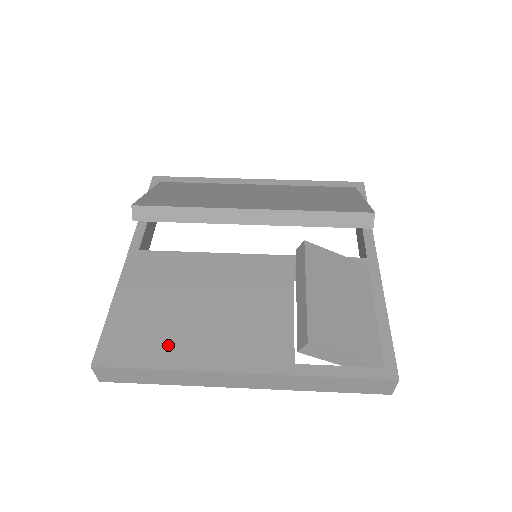
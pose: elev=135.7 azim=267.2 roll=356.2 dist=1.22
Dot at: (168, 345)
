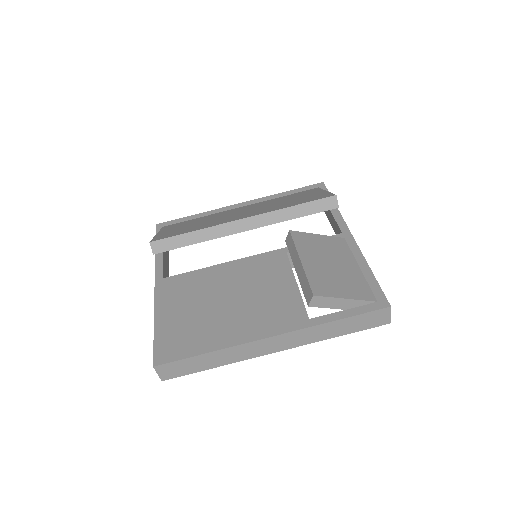
Dot at: (208, 335)
